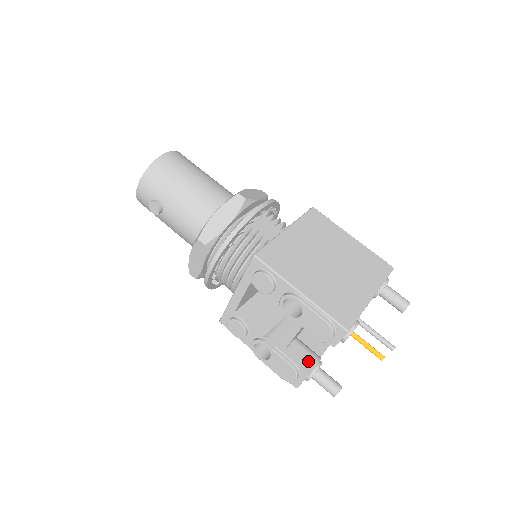
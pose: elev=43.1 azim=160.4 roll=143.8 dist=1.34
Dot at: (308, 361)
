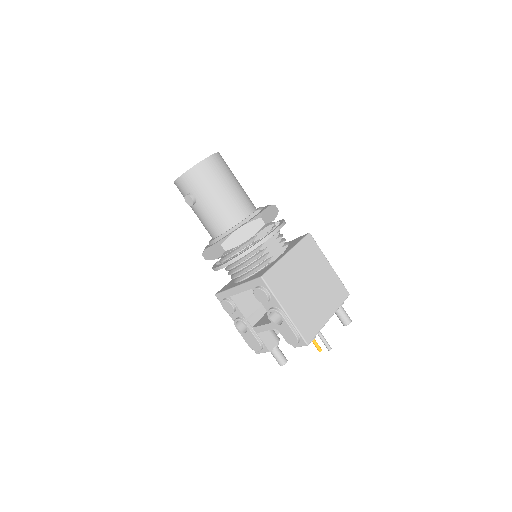
Dot at: (271, 342)
